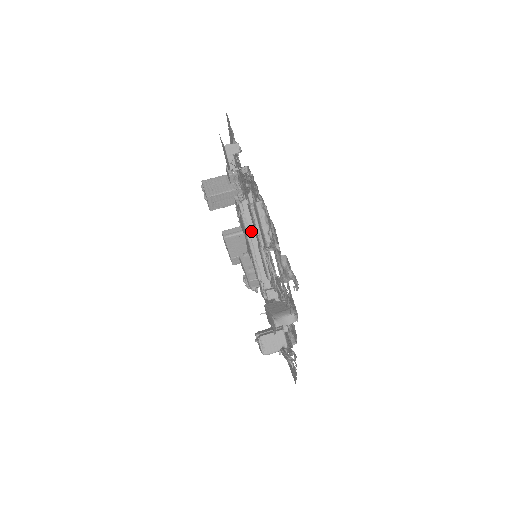
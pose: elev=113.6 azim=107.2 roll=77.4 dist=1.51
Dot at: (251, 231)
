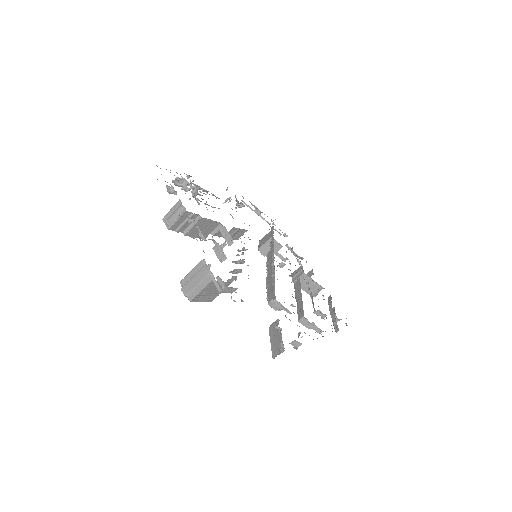
Dot at: occluded
